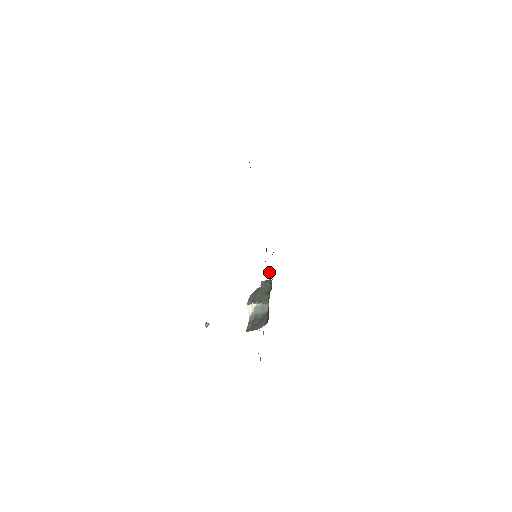
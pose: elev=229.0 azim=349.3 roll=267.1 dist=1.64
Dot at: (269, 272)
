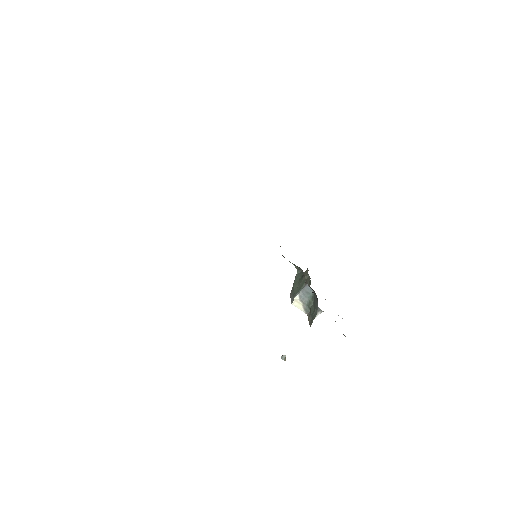
Dot at: occluded
